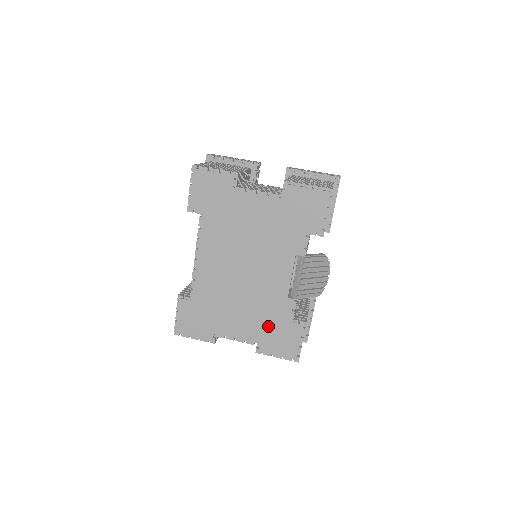
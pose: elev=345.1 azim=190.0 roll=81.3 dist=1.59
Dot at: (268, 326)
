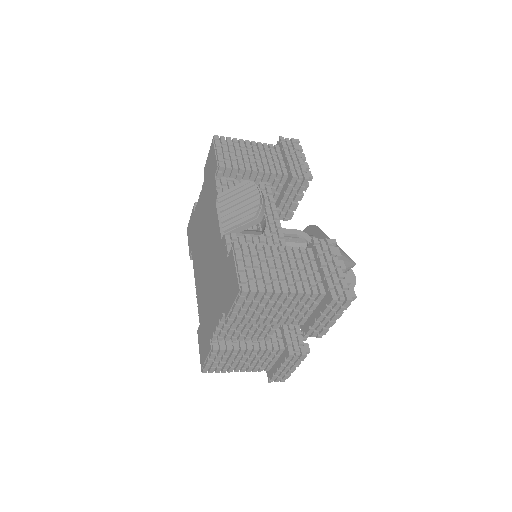
Dot at: (222, 283)
